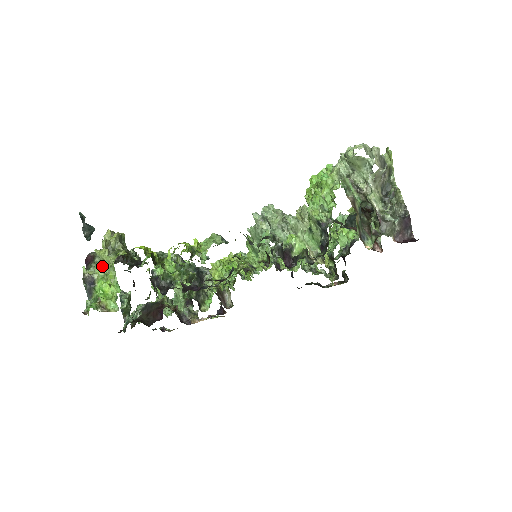
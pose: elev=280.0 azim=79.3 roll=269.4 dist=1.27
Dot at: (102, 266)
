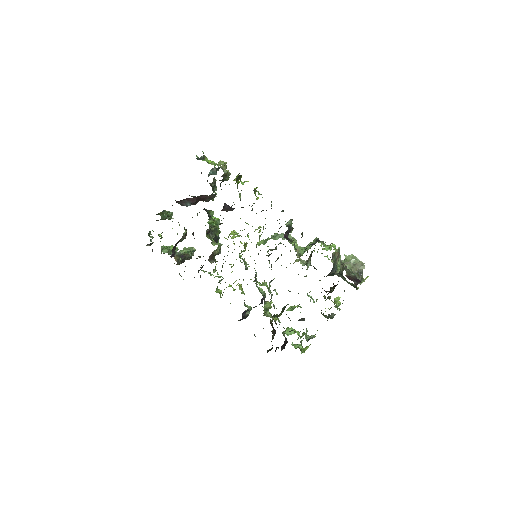
Dot at: occluded
